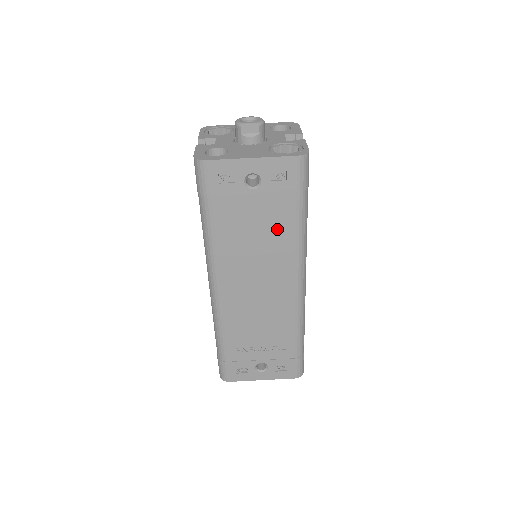
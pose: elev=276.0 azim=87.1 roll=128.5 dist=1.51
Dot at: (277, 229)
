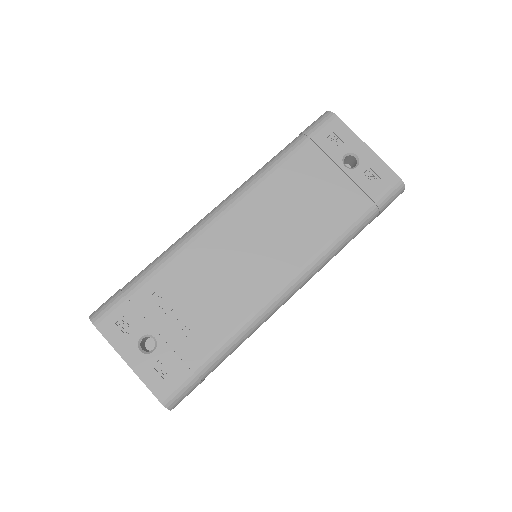
Dot at: (328, 214)
